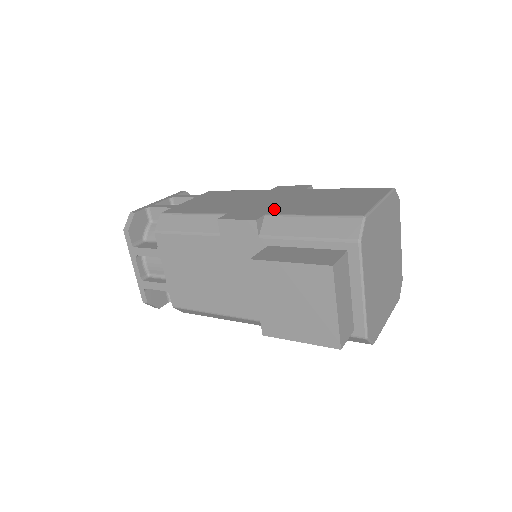
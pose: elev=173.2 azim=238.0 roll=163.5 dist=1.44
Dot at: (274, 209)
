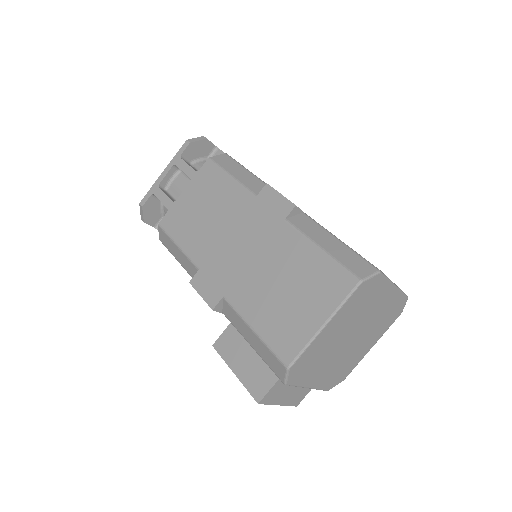
Dot at: (234, 284)
